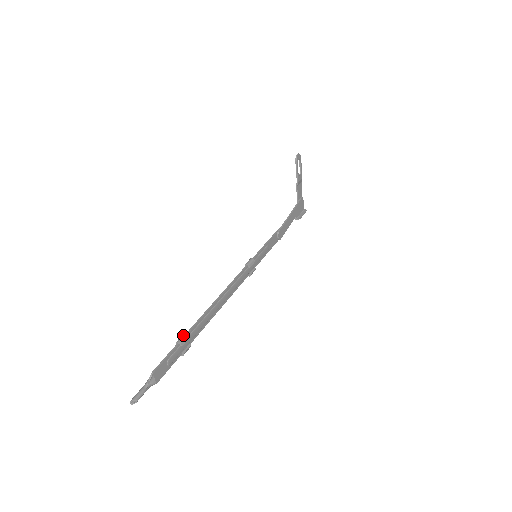
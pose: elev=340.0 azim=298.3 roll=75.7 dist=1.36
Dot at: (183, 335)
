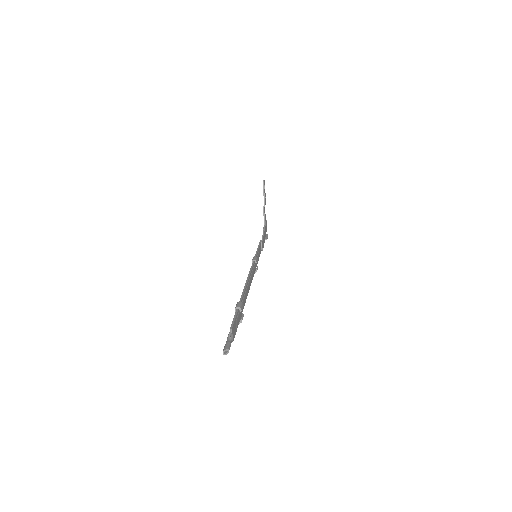
Dot at: (238, 302)
